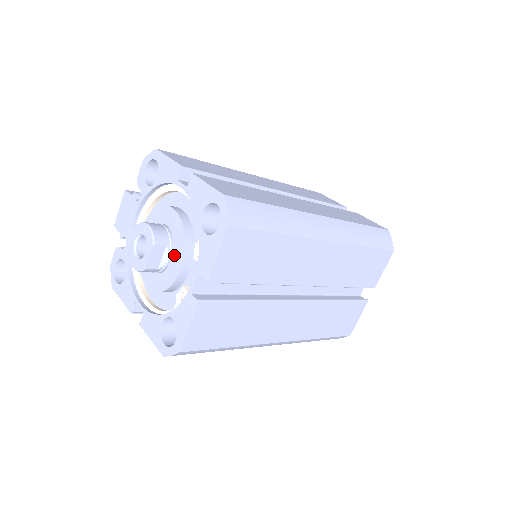
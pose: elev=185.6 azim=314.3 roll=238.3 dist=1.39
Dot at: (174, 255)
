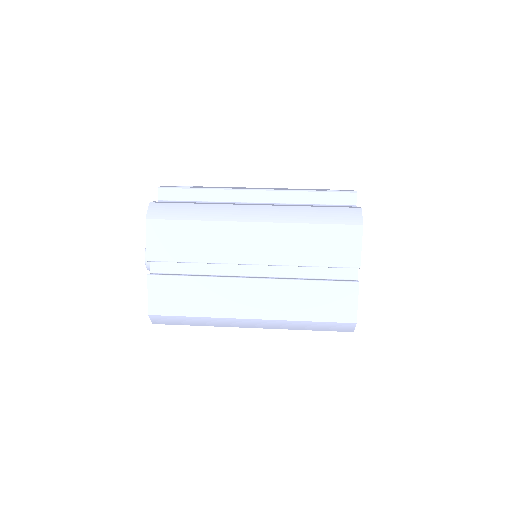
Dot at: occluded
